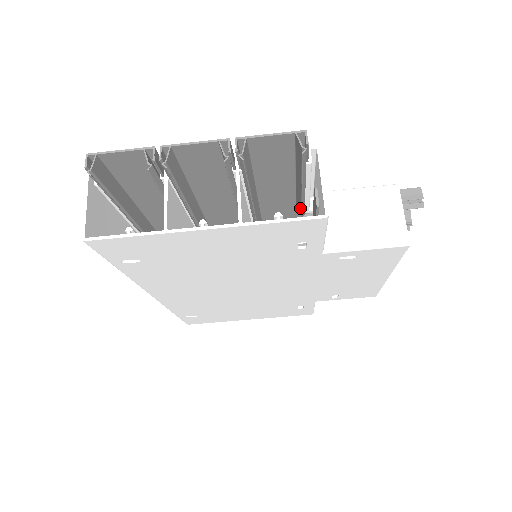
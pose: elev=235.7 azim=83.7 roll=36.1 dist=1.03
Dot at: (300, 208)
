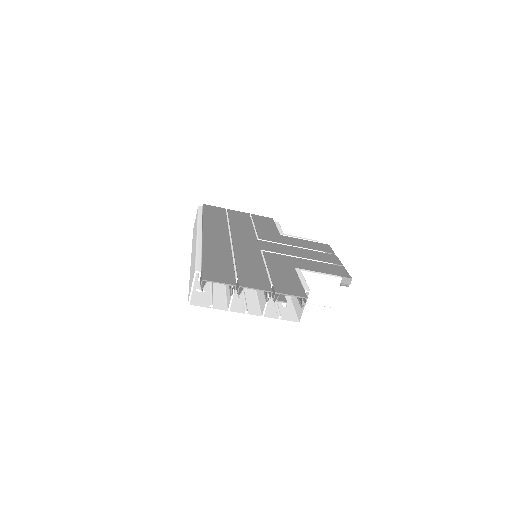
Dot at: occluded
